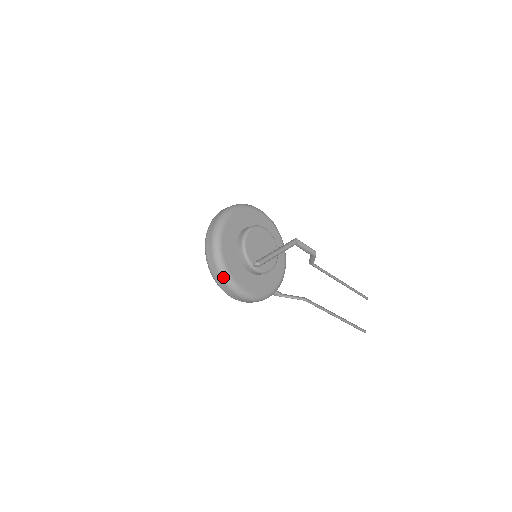
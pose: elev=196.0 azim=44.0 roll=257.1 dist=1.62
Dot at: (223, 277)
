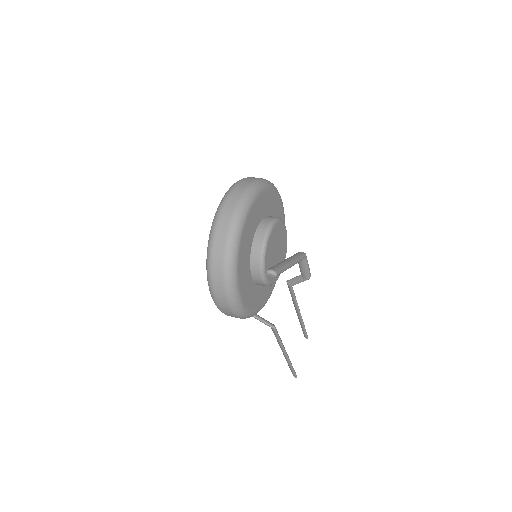
Dot at: (227, 275)
